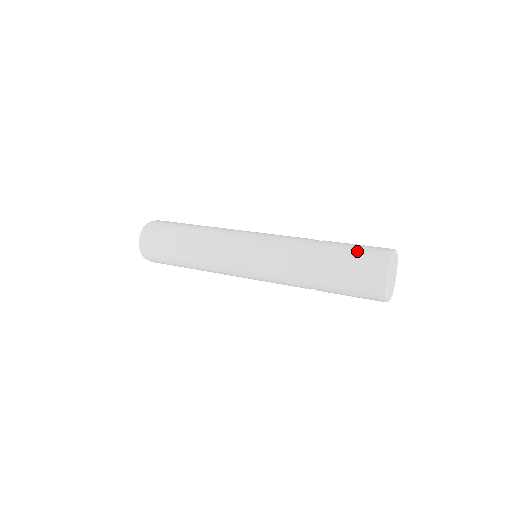
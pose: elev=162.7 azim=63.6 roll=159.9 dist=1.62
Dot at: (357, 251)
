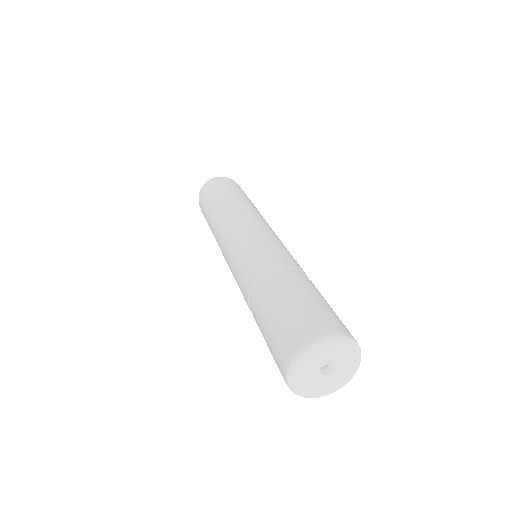
Dot at: (320, 304)
